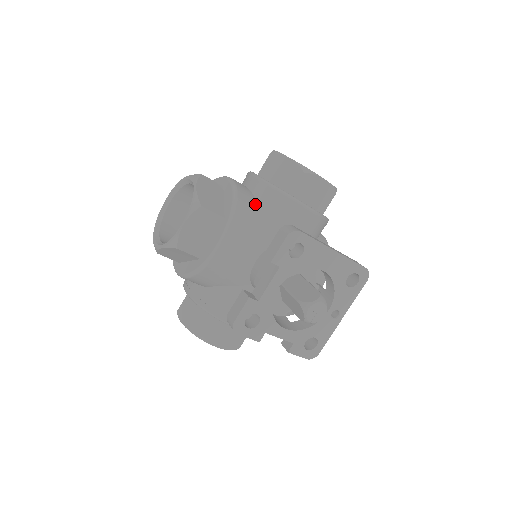
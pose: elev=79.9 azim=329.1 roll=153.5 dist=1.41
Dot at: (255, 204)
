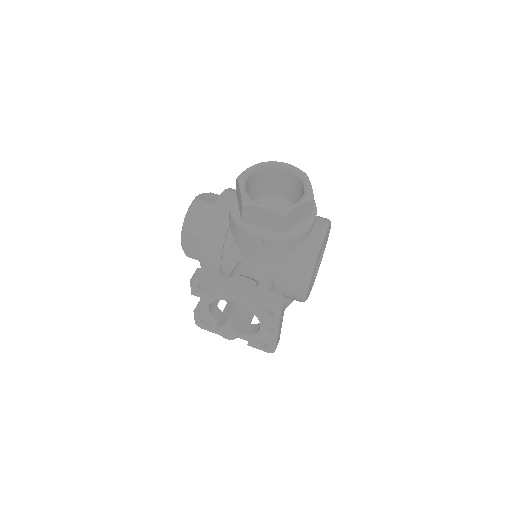
Dot at: (225, 226)
